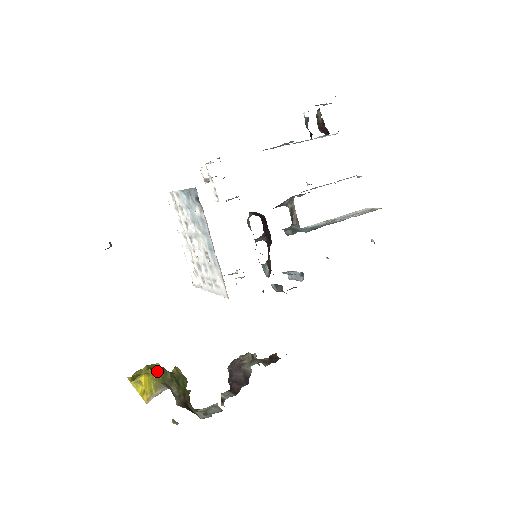
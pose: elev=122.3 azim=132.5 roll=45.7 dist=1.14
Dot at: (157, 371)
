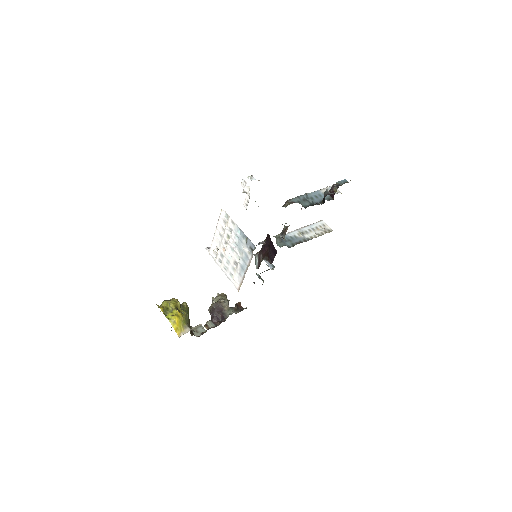
Dot at: (183, 314)
